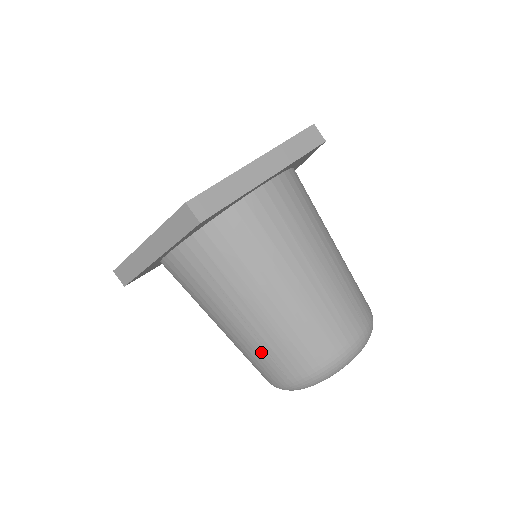
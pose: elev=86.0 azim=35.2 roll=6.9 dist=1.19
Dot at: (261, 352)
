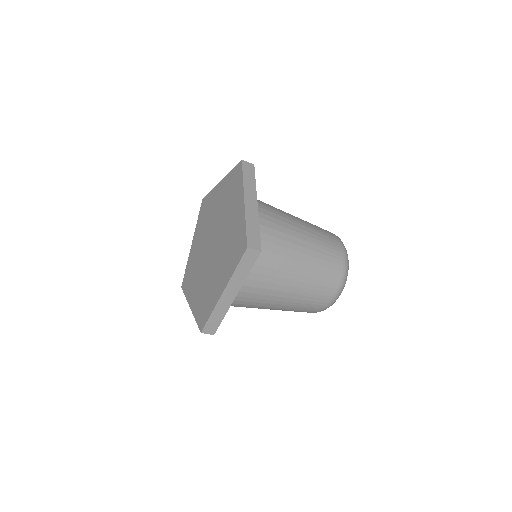
Dot at: occluded
